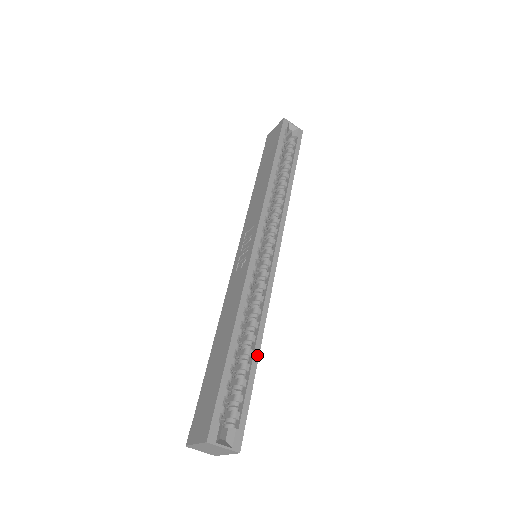
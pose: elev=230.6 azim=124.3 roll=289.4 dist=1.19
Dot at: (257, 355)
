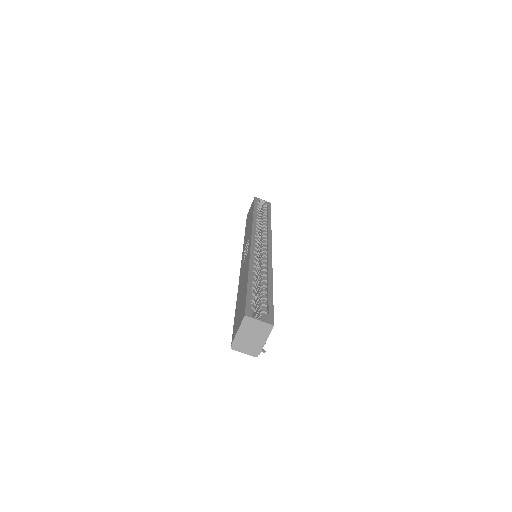
Dot at: (271, 285)
